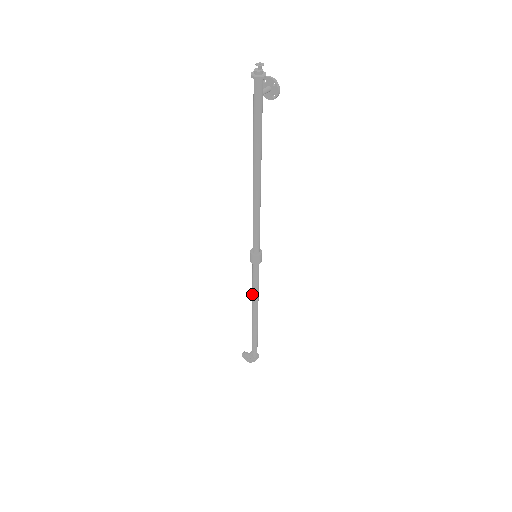
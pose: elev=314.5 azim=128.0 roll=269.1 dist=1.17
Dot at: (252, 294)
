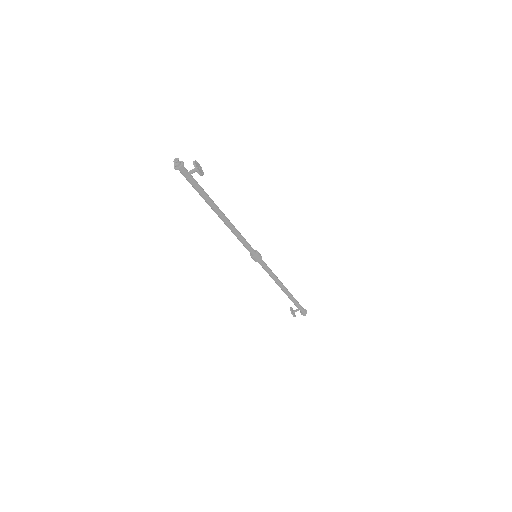
Dot at: occluded
